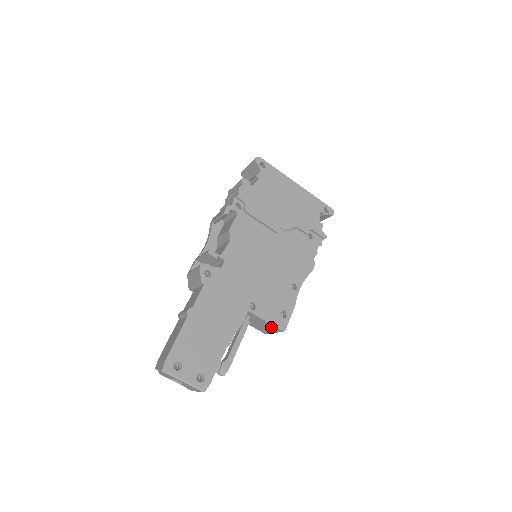
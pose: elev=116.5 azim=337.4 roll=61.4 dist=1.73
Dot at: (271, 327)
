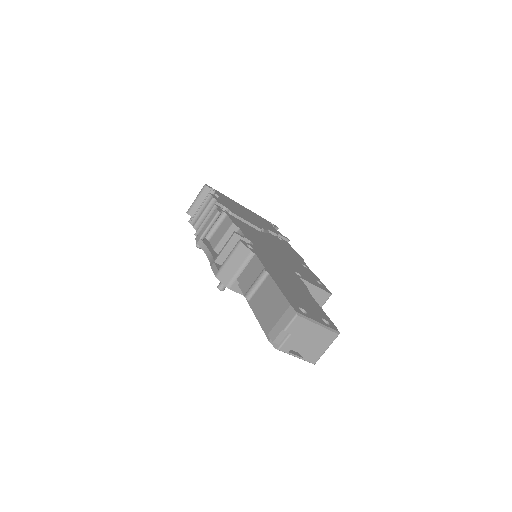
Dot at: (319, 297)
